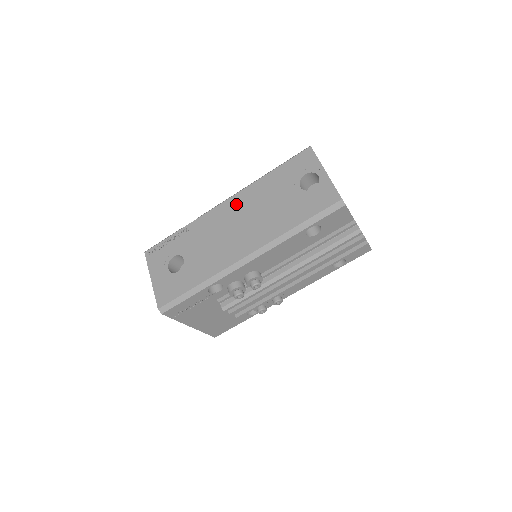
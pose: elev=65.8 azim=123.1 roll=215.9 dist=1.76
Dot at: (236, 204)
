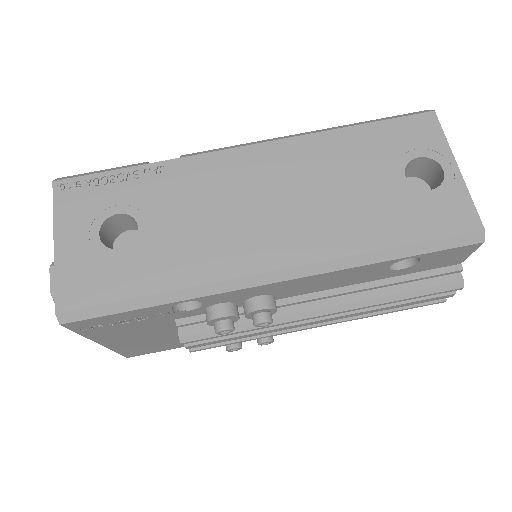
Dot at: (272, 160)
